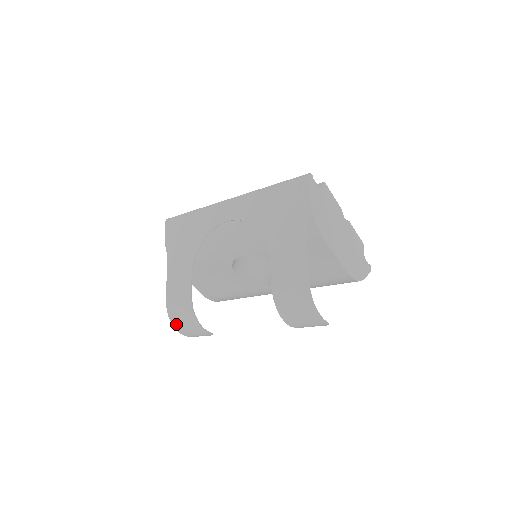
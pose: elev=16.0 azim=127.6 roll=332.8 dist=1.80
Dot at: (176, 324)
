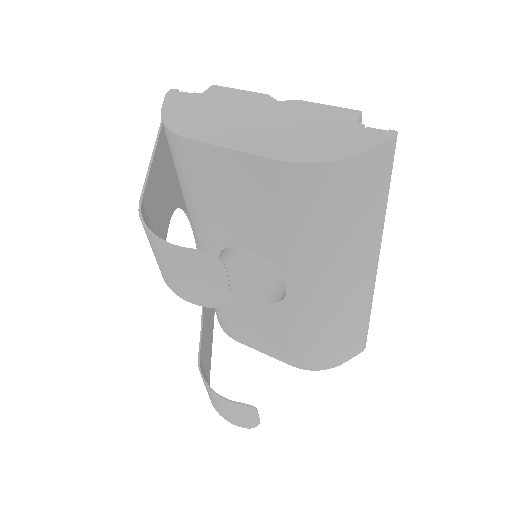
Dot at: (217, 409)
